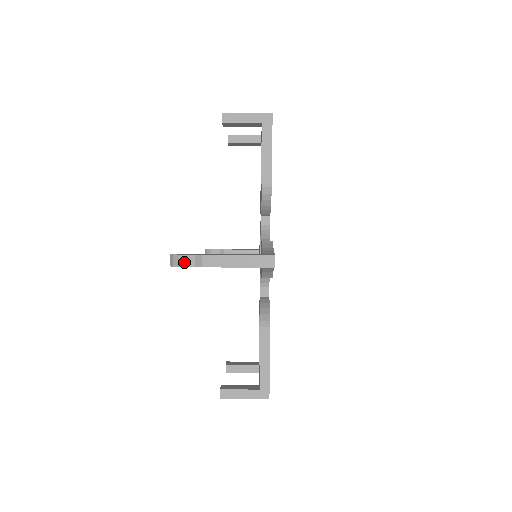
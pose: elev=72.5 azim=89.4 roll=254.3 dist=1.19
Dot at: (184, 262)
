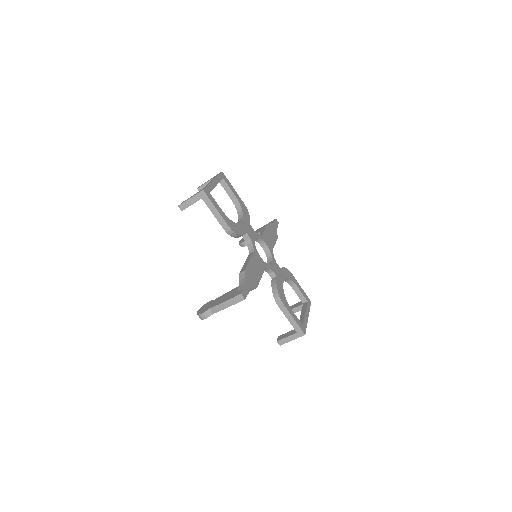
Dot at: (203, 317)
